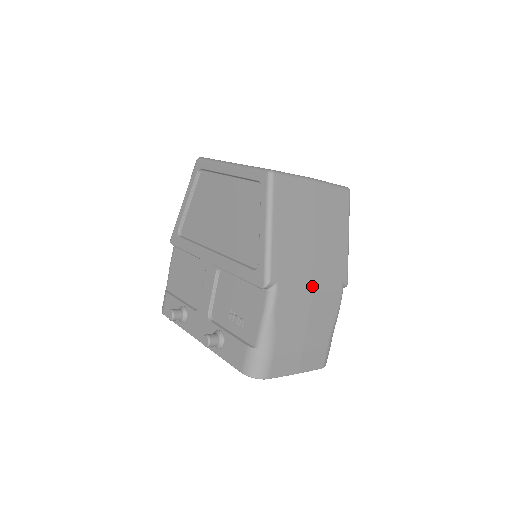
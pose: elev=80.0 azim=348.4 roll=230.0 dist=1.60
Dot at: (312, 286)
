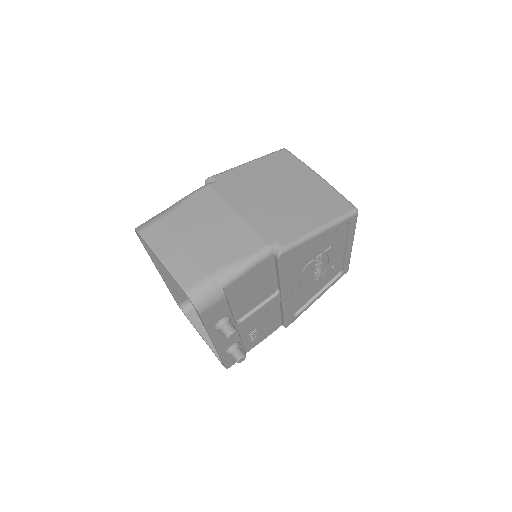
Dot at: (241, 210)
